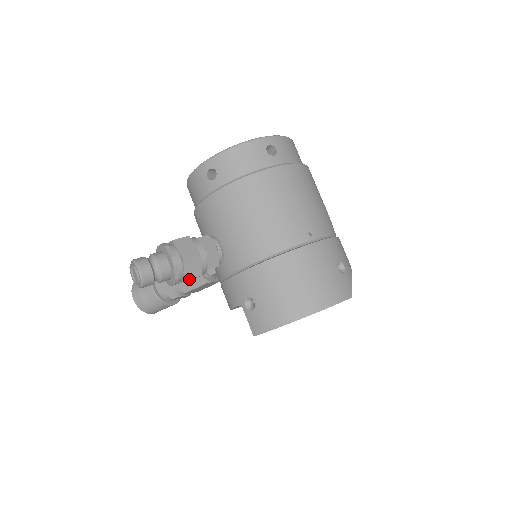
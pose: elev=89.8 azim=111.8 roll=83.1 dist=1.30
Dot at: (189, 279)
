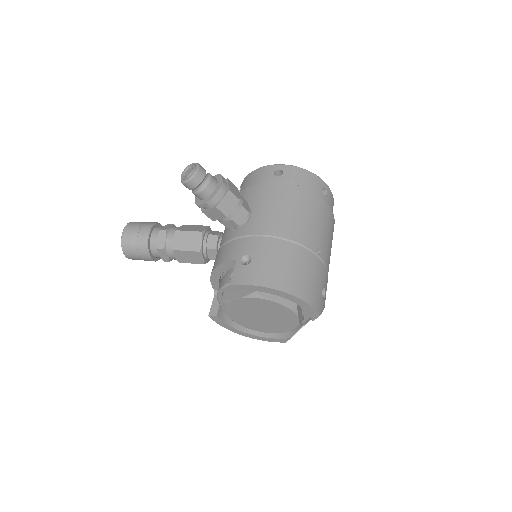
Dot at: (219, 209)
